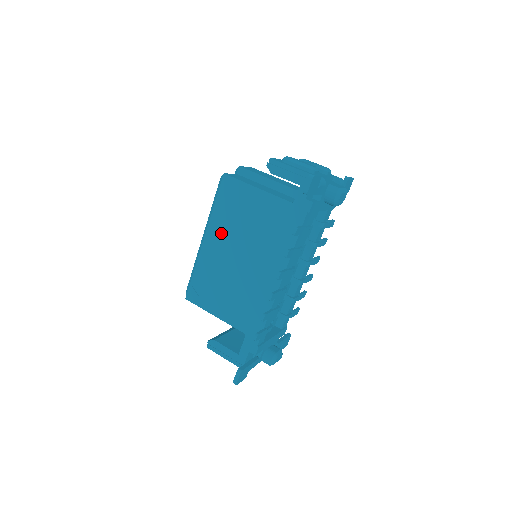
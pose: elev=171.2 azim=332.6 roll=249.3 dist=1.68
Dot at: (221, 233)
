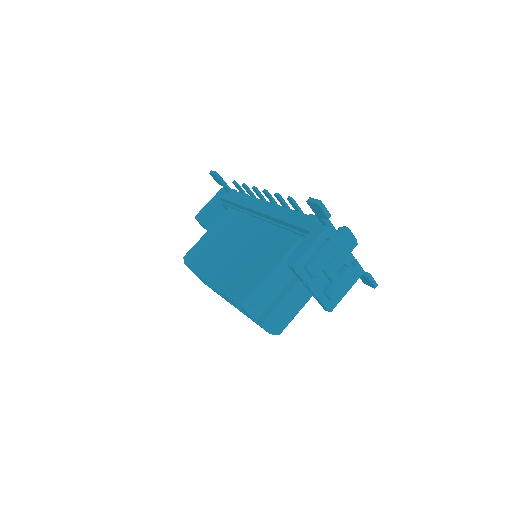
Dot at: (215, 260)
